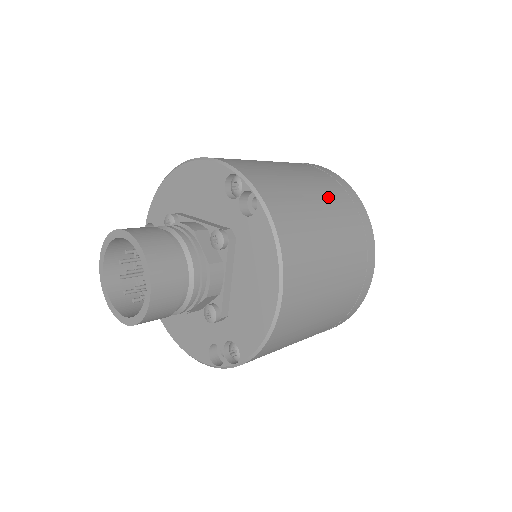
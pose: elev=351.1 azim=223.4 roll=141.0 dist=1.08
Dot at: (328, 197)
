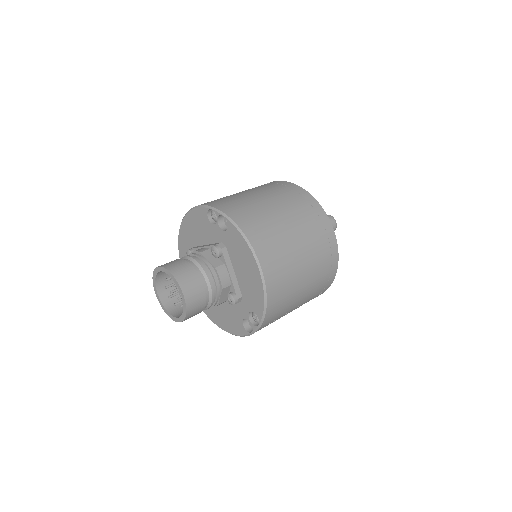
Dot at: (279, 199)
